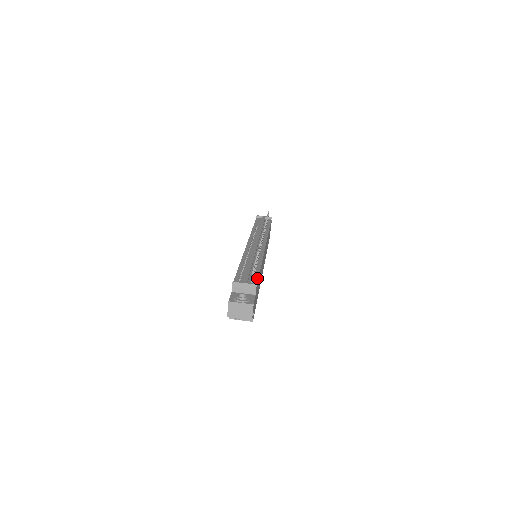
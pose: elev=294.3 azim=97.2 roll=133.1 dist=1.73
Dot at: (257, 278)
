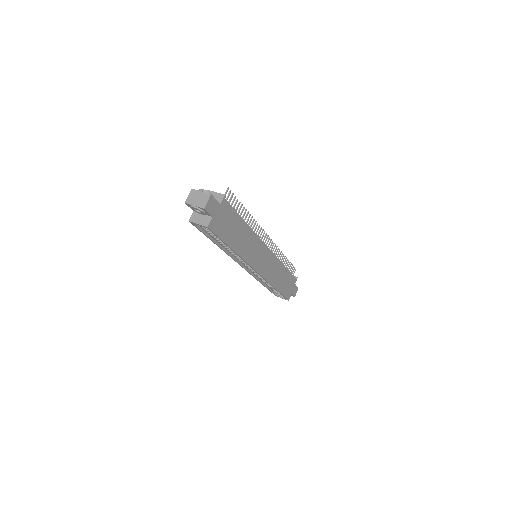
Dot at: (232, 207)
